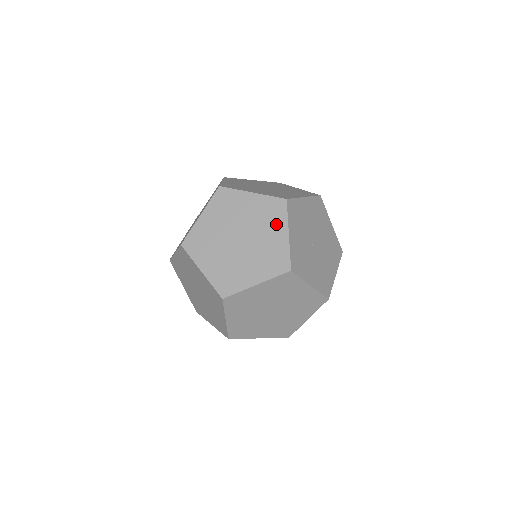
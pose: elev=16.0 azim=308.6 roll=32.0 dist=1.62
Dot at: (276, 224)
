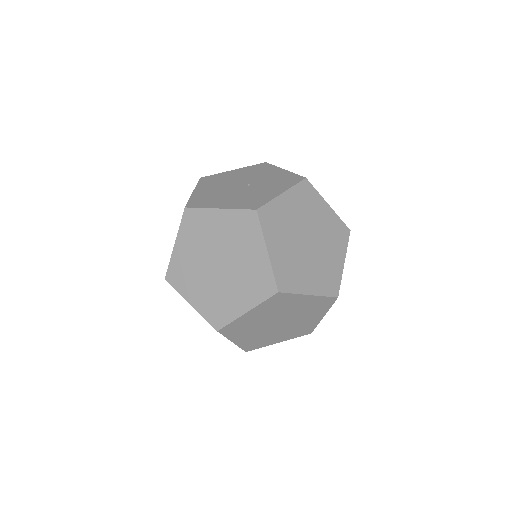
Dot at: (338, 247)
